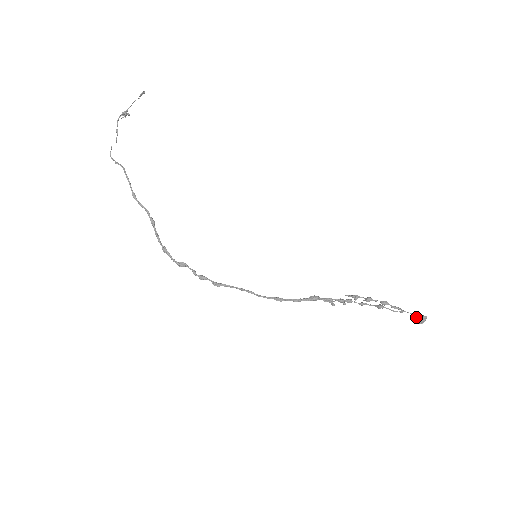
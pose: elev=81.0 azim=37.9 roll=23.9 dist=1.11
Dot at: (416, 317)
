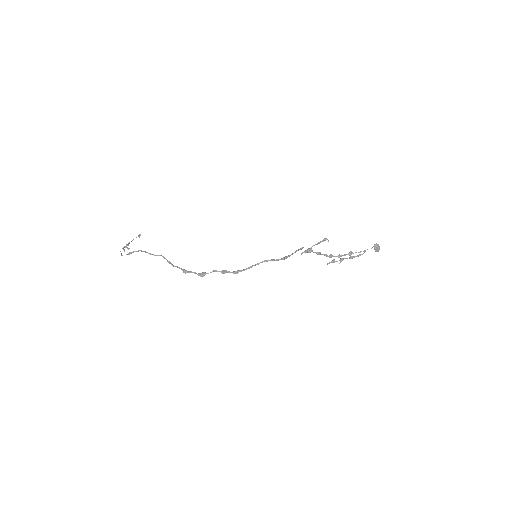
Dot at: (373, 246)
